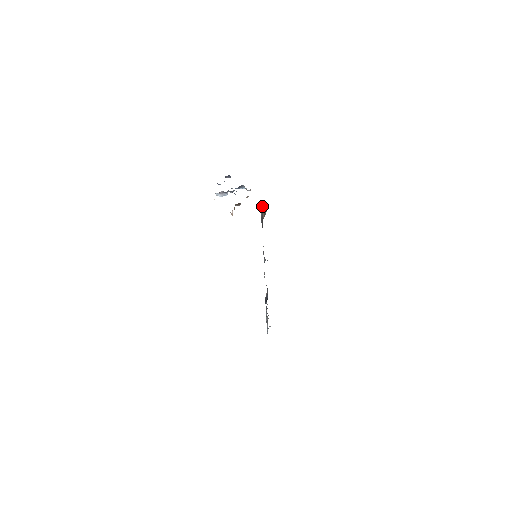
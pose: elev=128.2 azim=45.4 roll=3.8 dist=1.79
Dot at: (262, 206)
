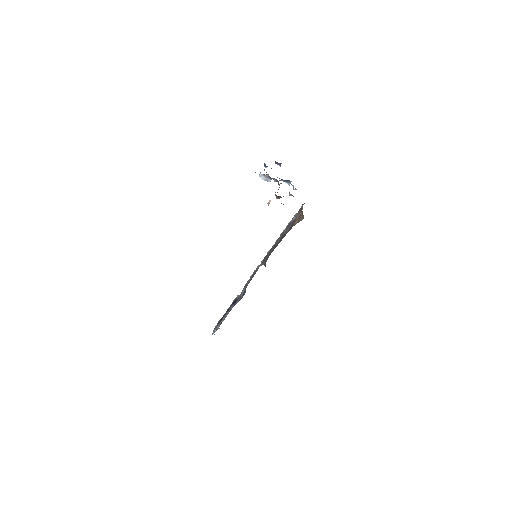
Dot at: (300, 212)
